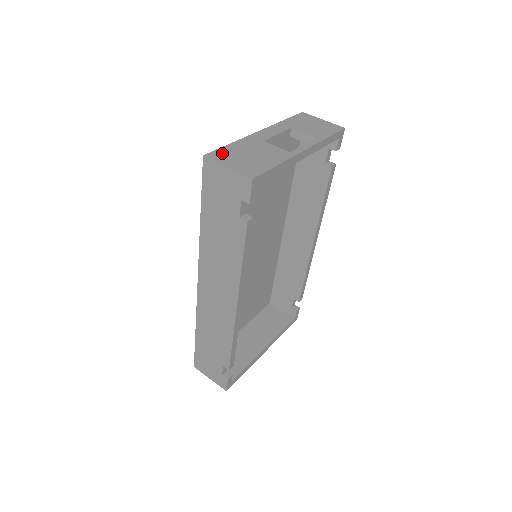
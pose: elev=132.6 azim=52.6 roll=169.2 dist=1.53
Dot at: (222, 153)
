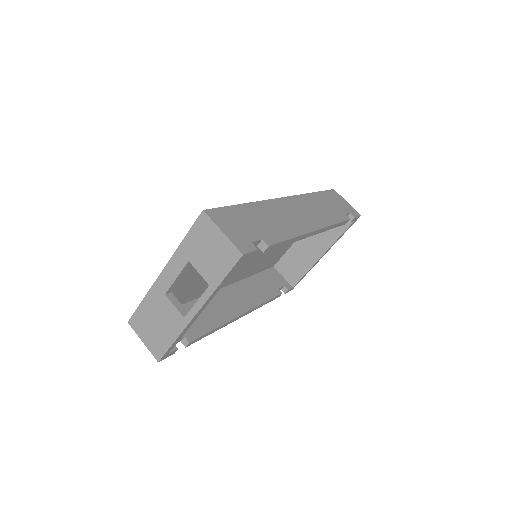
Dot at: (138, 319)
